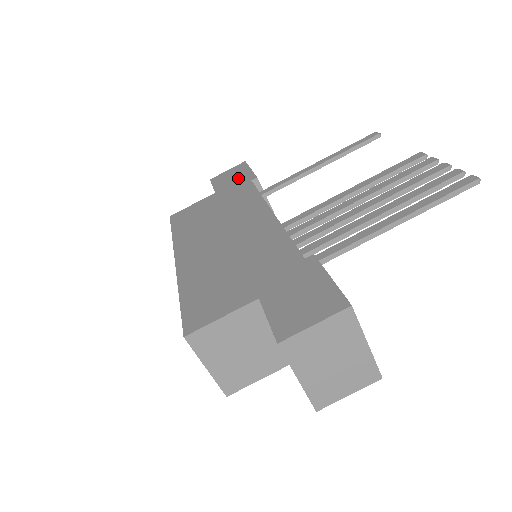
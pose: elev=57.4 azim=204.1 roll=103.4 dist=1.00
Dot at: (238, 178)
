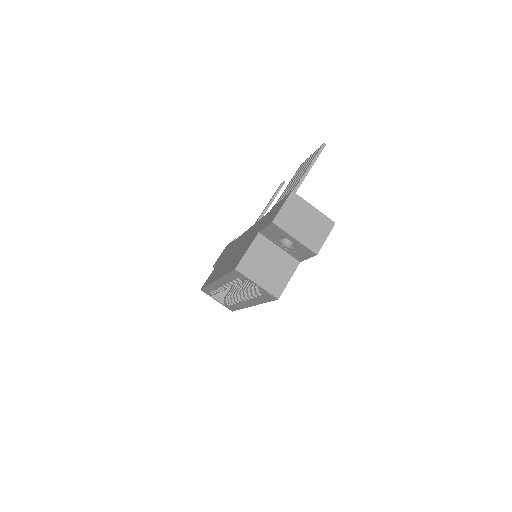
Dot at: (226, 249)
